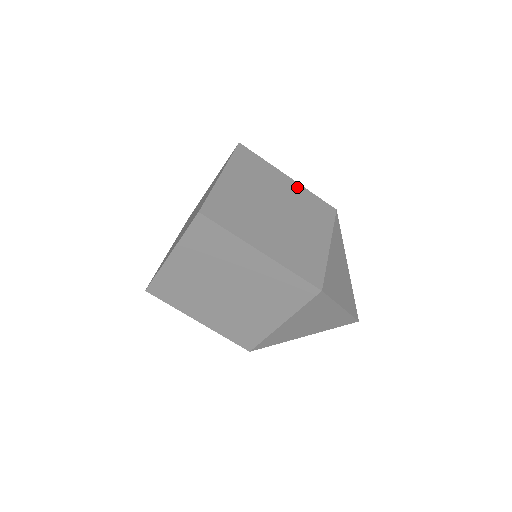
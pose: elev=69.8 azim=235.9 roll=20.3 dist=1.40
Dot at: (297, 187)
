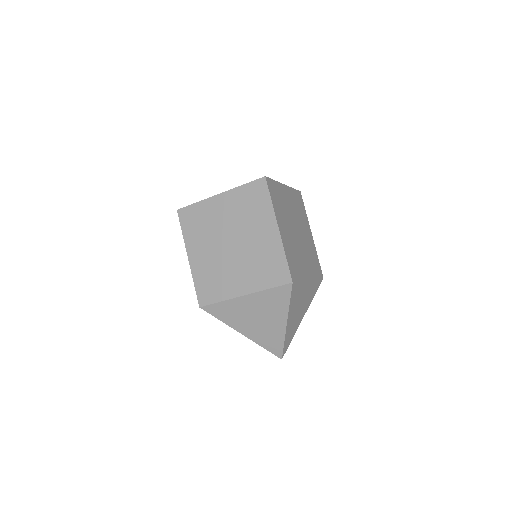
Dot at: (312, 242)
